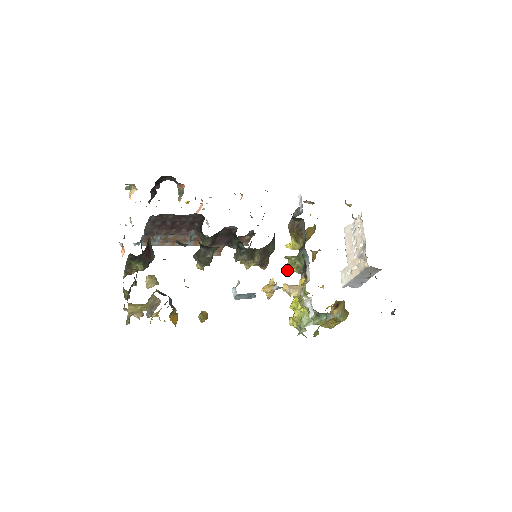
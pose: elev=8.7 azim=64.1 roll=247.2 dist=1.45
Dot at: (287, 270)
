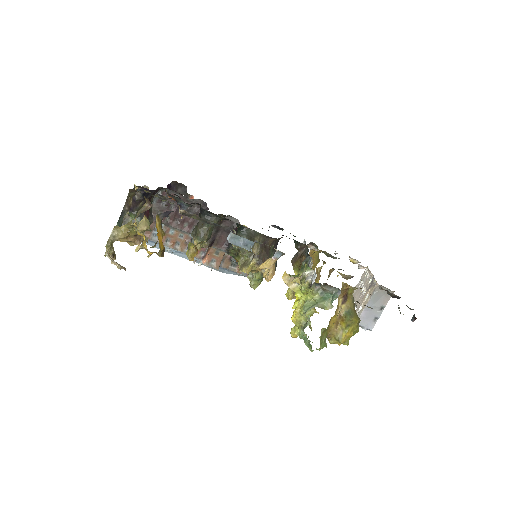
Dot at: (289, 288)
